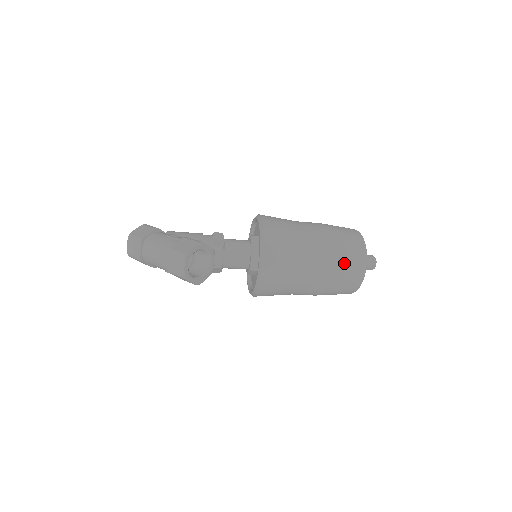
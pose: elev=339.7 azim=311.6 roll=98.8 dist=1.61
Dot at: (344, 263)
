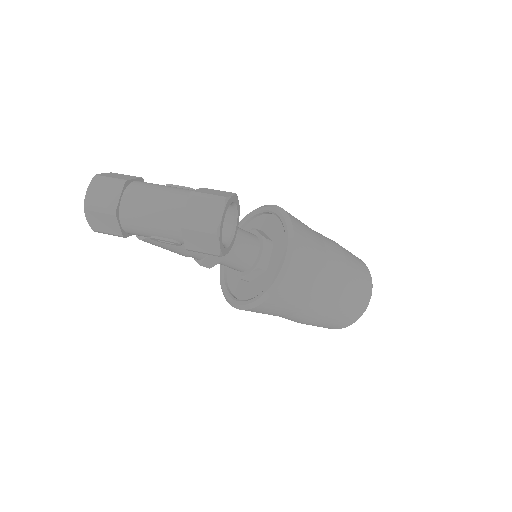
Dot at: (358, 279)
